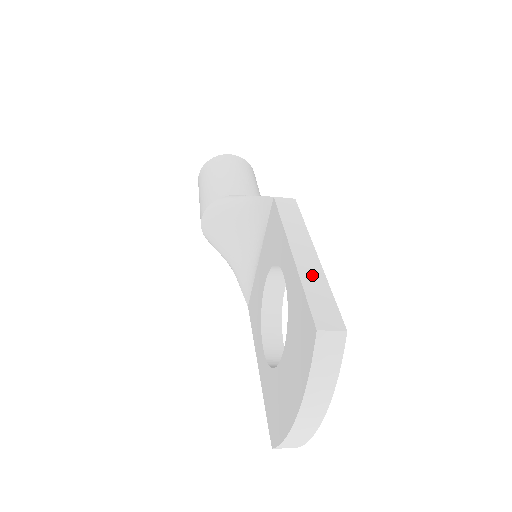
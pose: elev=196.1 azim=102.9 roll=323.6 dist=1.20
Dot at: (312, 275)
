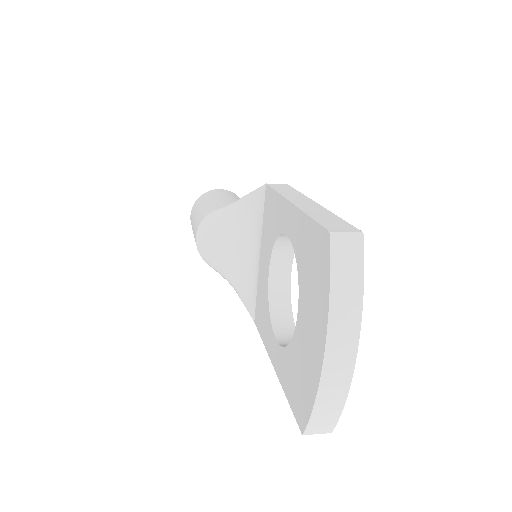
Dot at: (316, 210)
